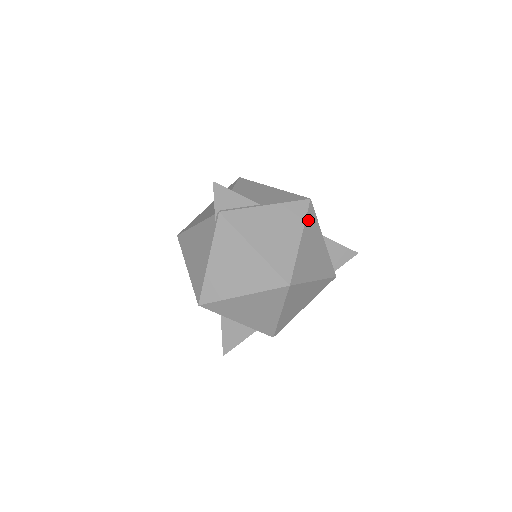
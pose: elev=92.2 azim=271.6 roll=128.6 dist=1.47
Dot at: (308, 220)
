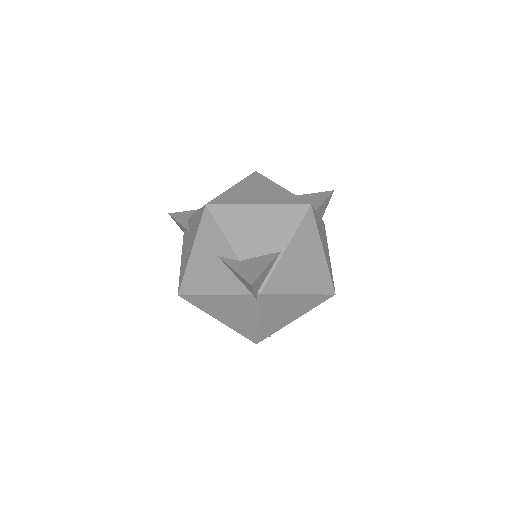
Dot at: (317, 225)
